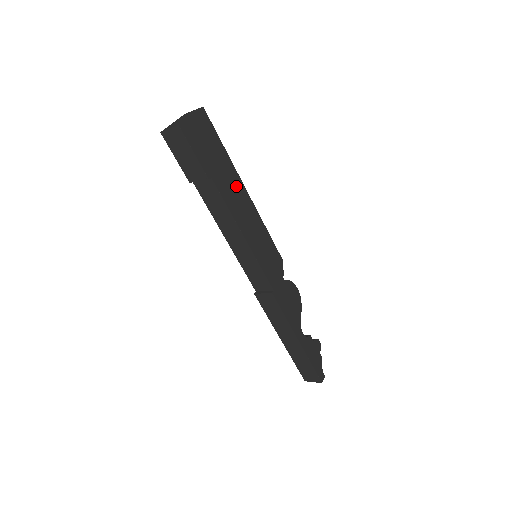
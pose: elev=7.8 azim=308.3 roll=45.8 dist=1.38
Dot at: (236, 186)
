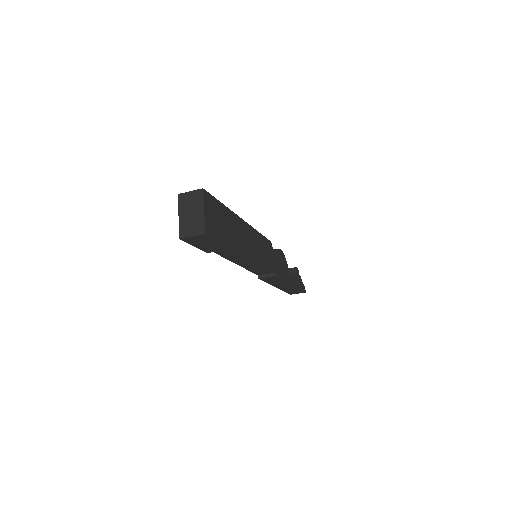
Dot at: (239, 227)
